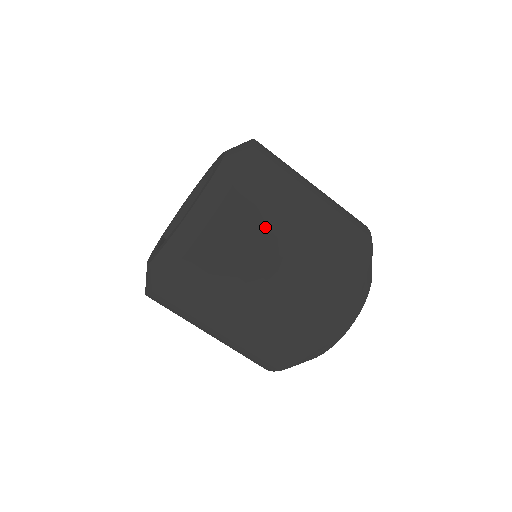
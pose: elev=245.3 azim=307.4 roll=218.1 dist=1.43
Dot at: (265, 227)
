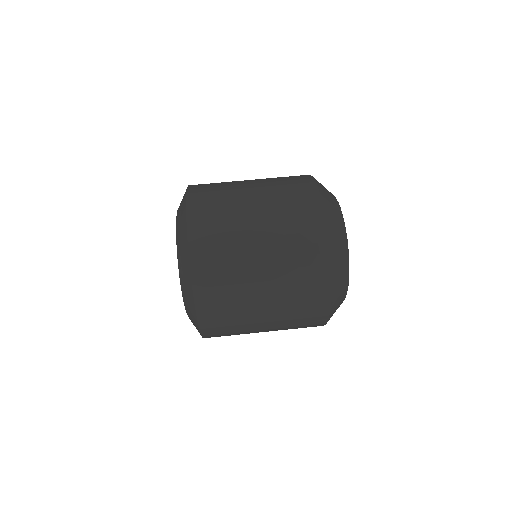
Dot at: (224, 190)
